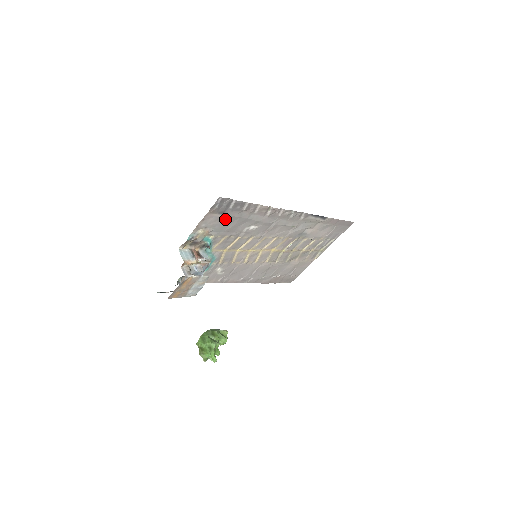
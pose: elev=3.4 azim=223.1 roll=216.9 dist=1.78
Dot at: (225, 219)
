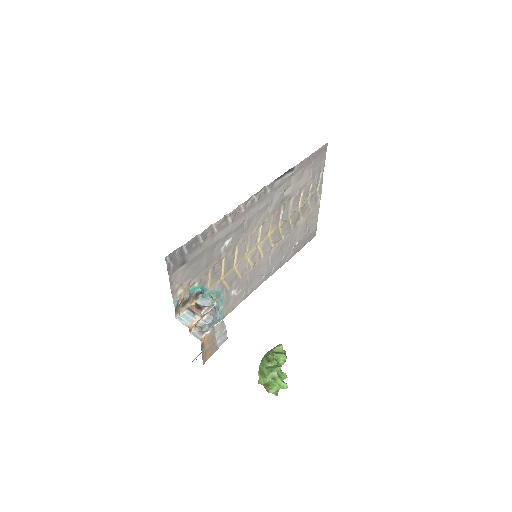
Dot at: (192, 263)
